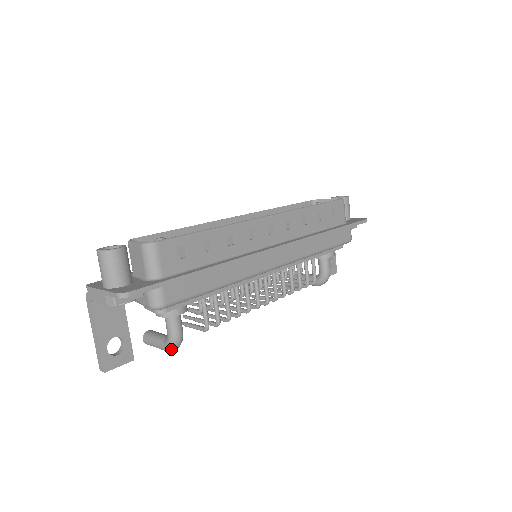
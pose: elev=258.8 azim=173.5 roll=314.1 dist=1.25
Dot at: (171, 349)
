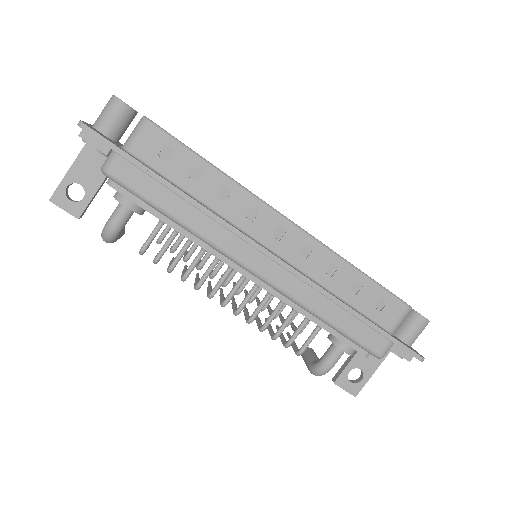
Dot at: (102, 235)
